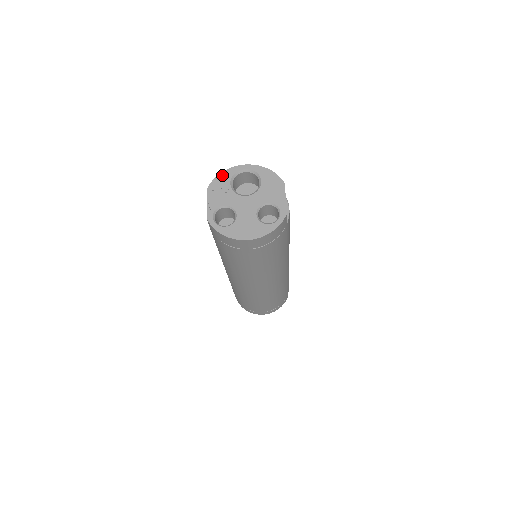
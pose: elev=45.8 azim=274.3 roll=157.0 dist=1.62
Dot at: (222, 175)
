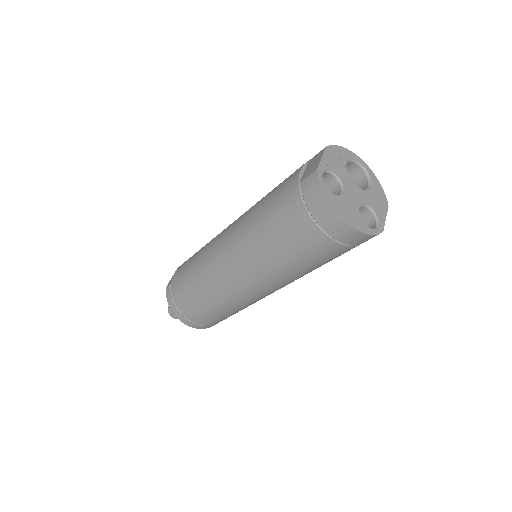
Dot at: (343, 149)
